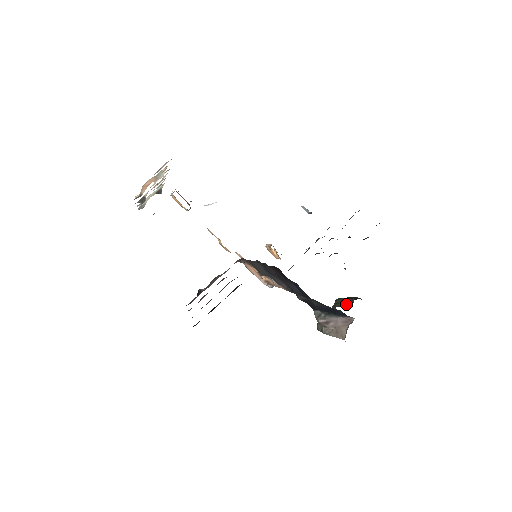
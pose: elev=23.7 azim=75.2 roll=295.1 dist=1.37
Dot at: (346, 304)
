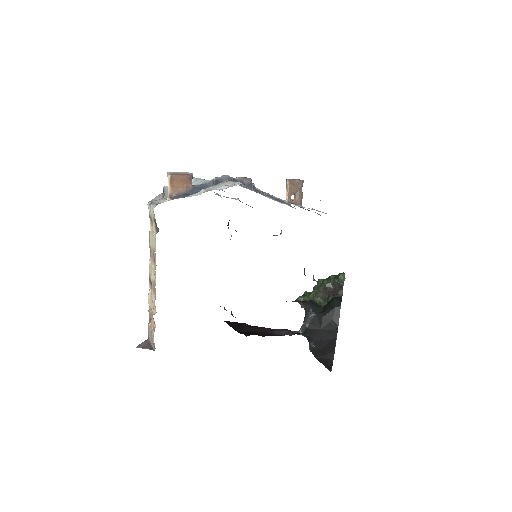
Dot at: (325, 296)
